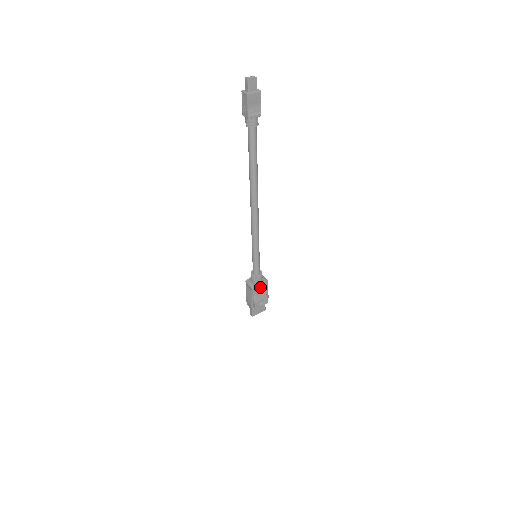
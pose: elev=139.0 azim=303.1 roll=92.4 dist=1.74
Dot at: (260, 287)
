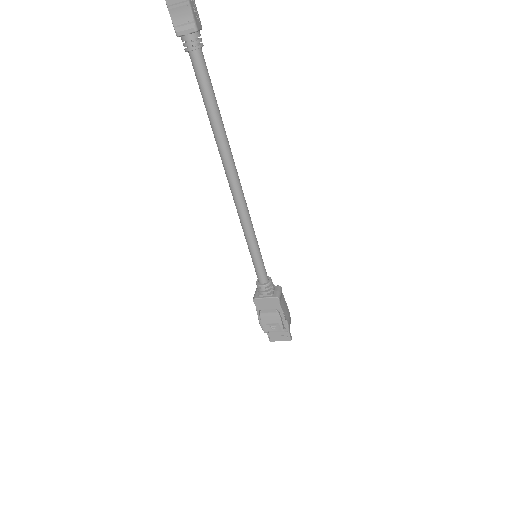
Dot at: (267, 303)
